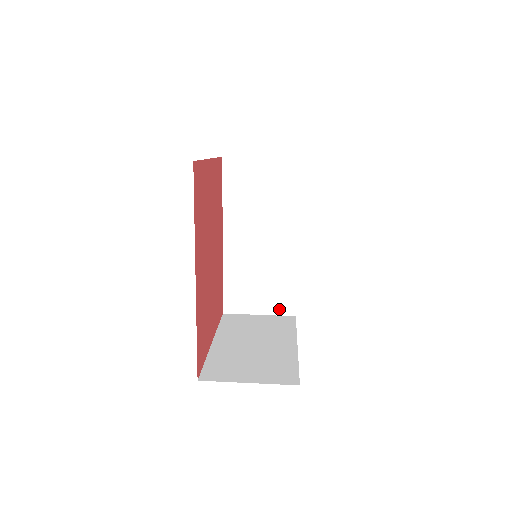
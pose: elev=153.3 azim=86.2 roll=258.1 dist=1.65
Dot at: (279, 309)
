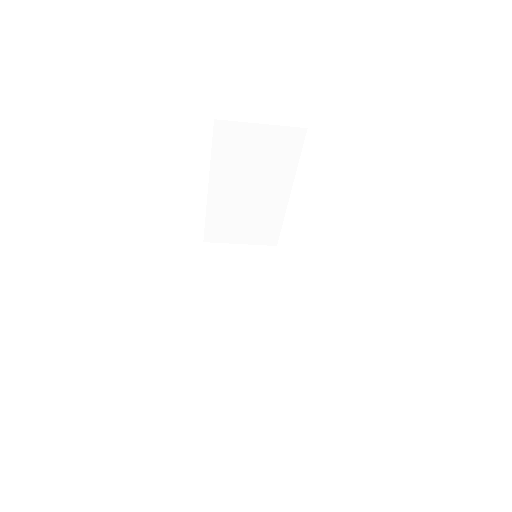
Dot at: (275, 383)
